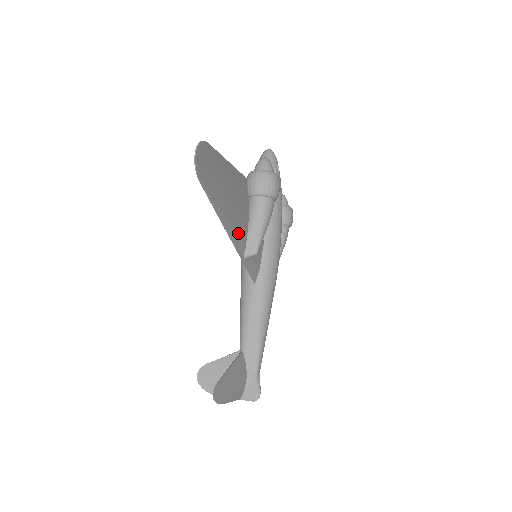
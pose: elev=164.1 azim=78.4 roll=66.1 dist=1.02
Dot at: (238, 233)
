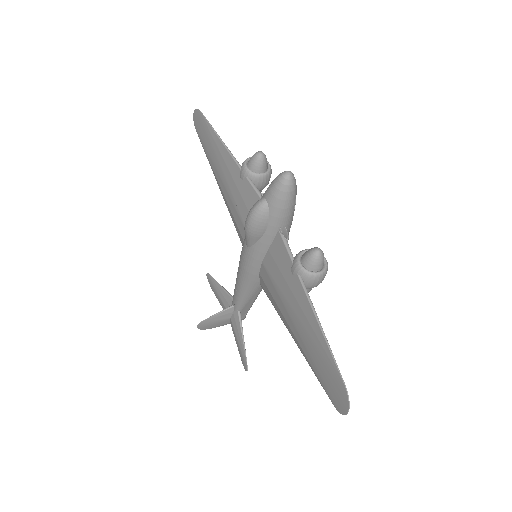
Dot at: occluded
